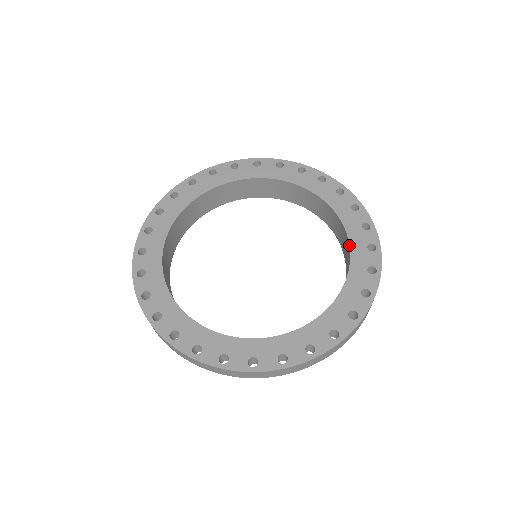
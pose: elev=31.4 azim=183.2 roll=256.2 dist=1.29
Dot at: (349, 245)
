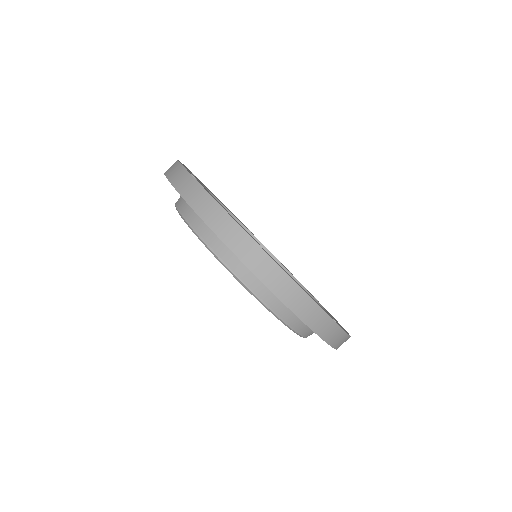
Dot at: occluded
